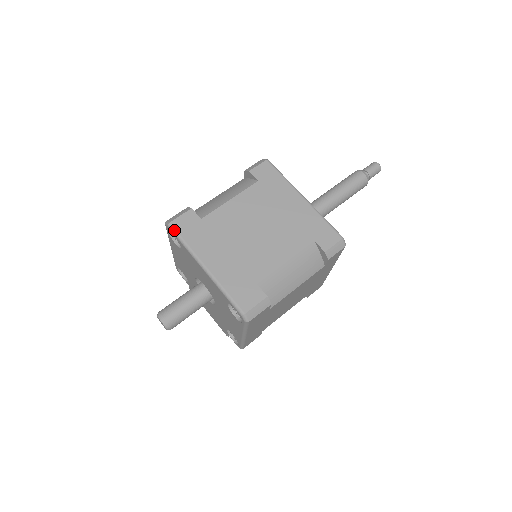
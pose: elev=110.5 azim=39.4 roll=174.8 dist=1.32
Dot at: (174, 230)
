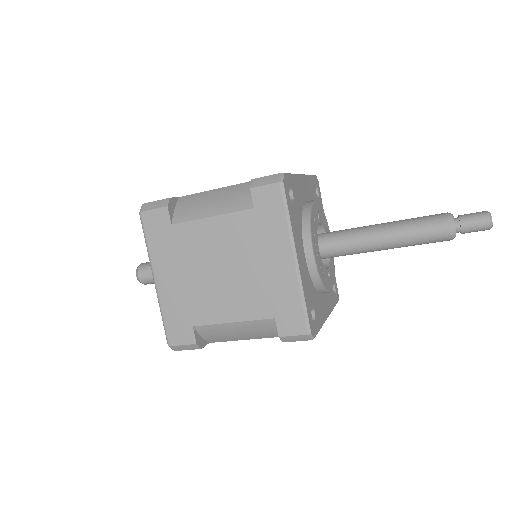
Dot at: (142, 223)
